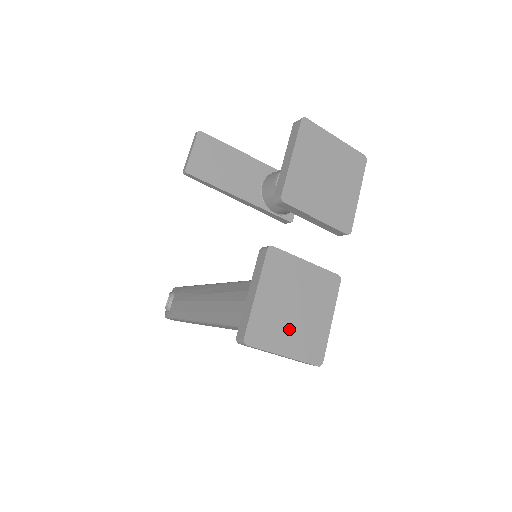
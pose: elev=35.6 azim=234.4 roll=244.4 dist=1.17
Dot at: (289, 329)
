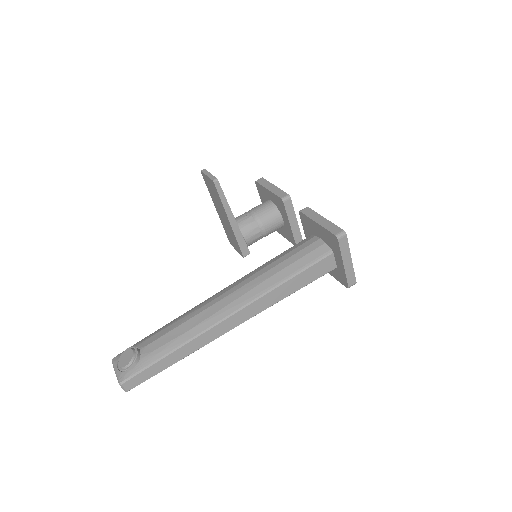
Dot at: occluded
